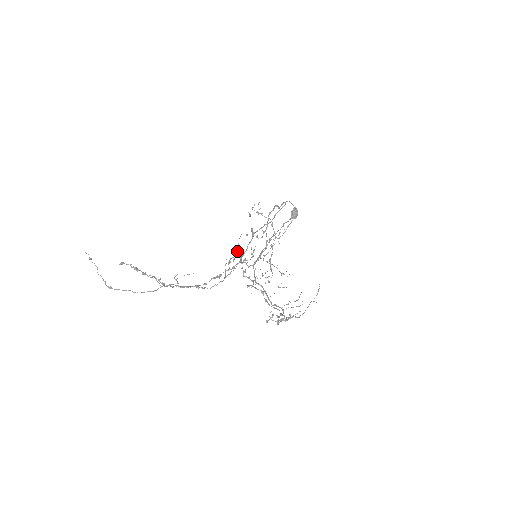
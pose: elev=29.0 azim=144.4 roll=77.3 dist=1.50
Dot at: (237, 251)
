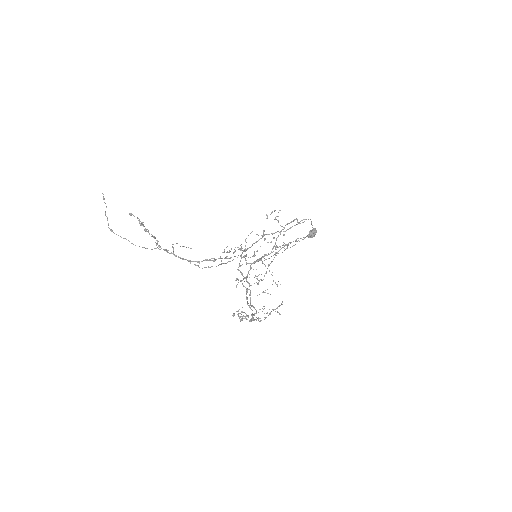
Dot at: (240, 245)
